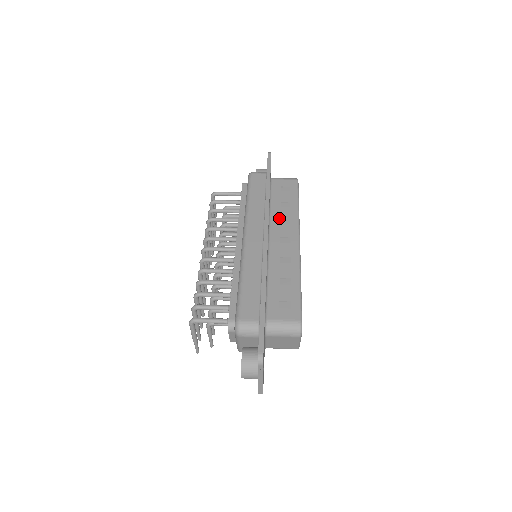
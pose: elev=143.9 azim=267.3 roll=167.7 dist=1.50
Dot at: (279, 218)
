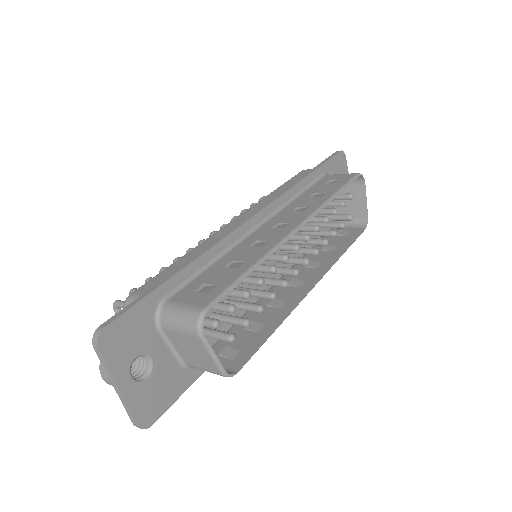
Dot at: (296, 206)
